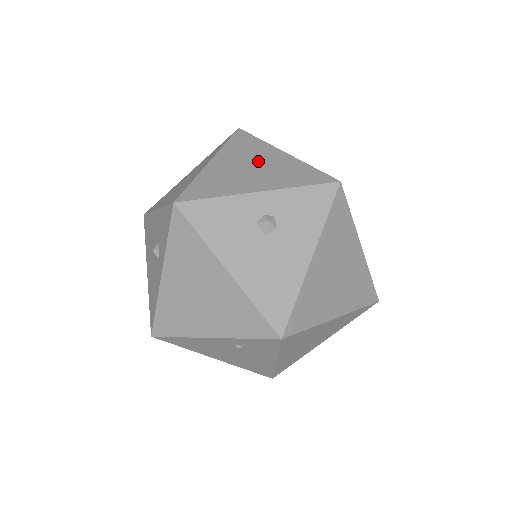
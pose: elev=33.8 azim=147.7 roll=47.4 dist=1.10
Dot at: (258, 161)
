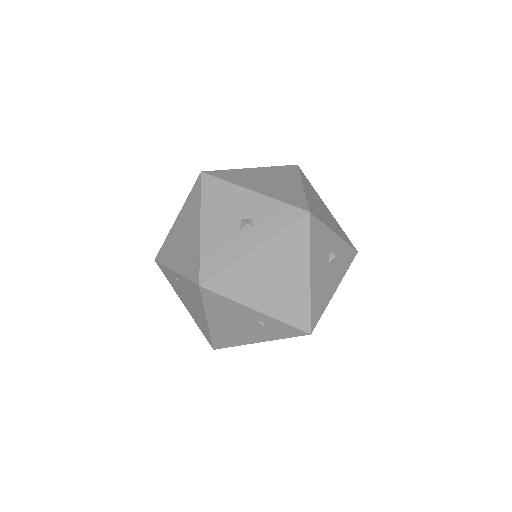
Dot at: (322, 206)
